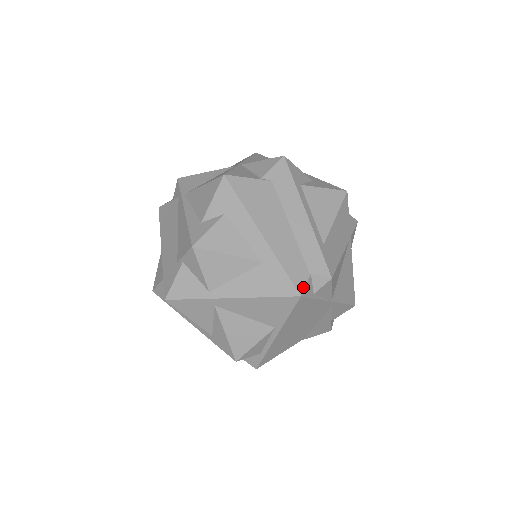
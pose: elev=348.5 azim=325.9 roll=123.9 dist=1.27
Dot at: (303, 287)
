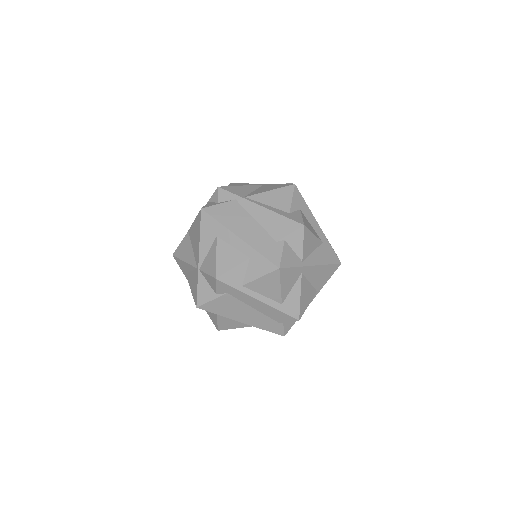
Dot at: occluded
